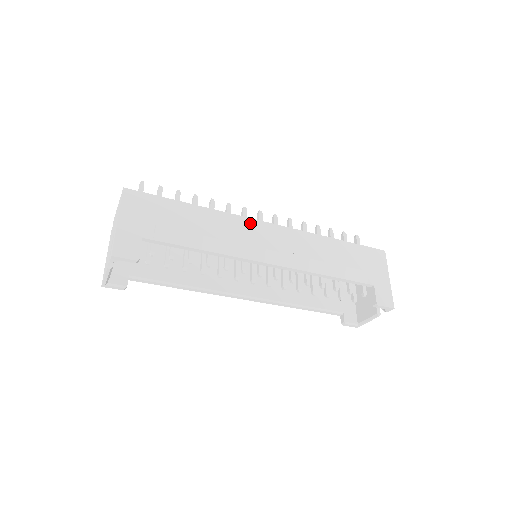
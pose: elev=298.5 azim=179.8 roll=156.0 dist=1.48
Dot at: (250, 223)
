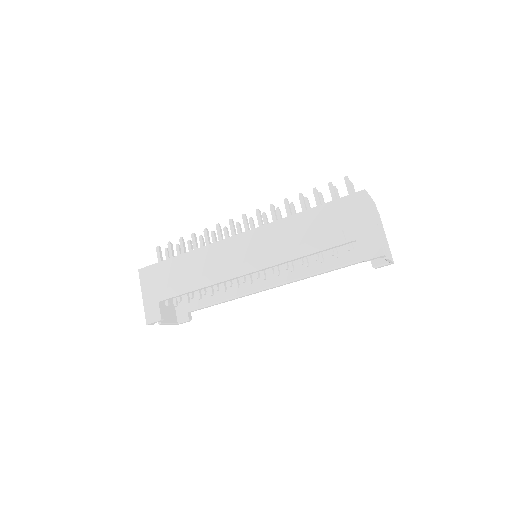
Dot at: (224, 244)
